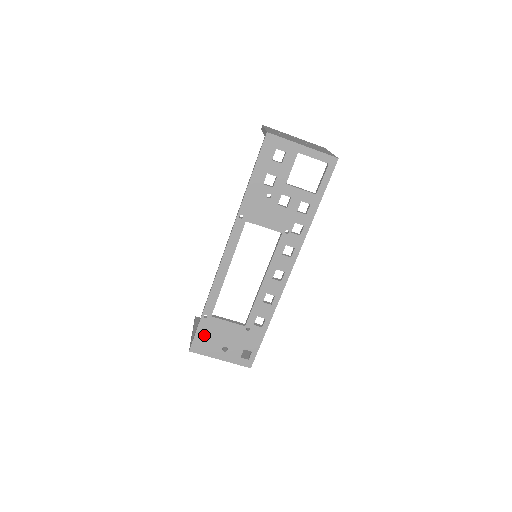
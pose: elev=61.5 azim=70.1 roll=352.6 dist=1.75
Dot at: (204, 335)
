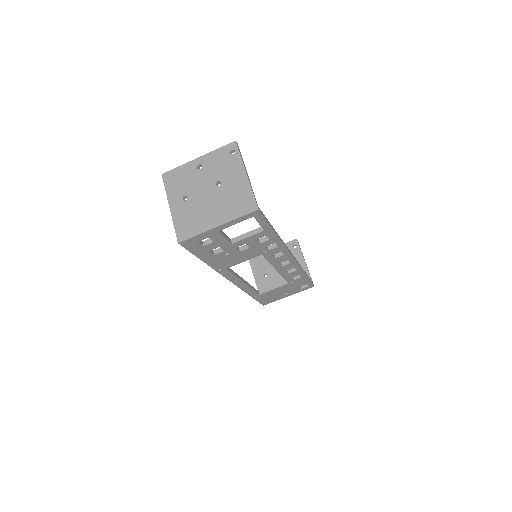
Dot at: (265, 299)
